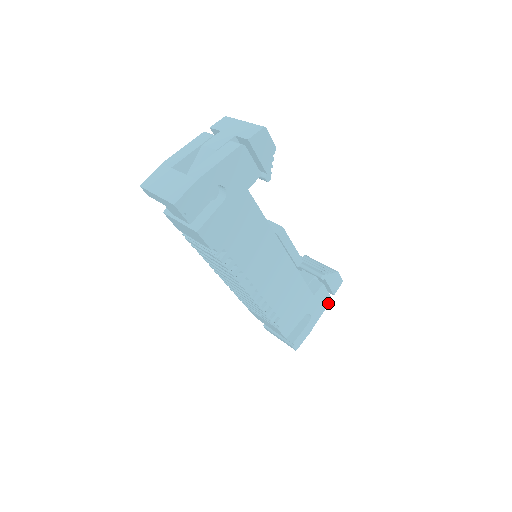
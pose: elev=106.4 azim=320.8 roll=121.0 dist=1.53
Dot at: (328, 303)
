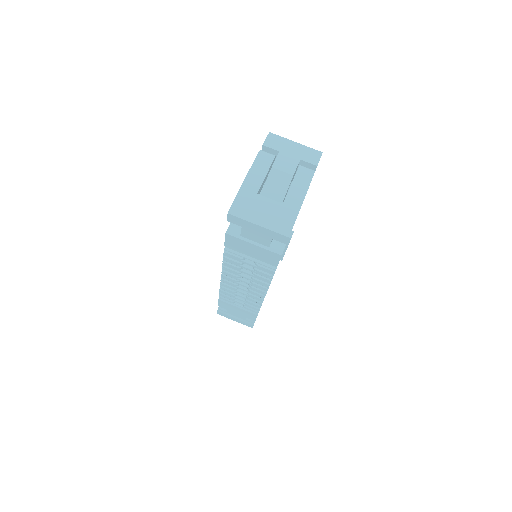
Dot at: occluded
